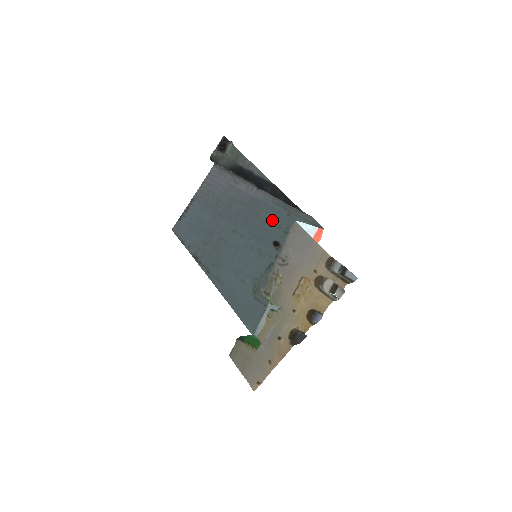
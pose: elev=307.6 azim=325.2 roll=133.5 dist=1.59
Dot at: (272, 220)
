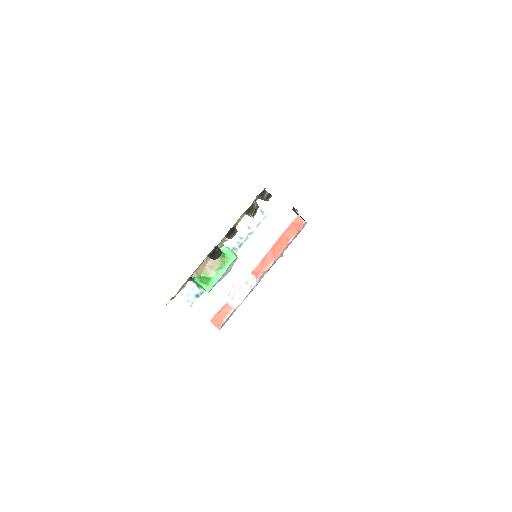
Dot at: occluded
